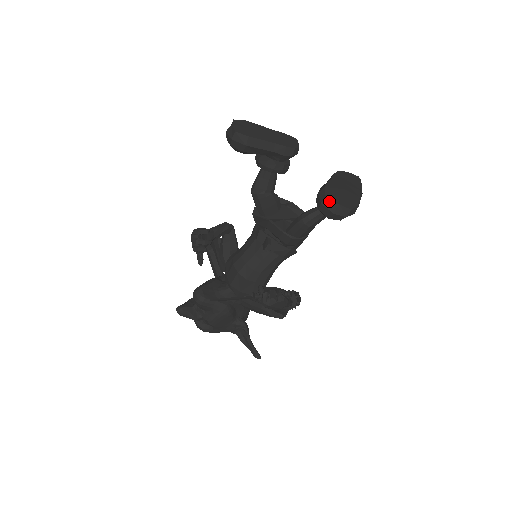
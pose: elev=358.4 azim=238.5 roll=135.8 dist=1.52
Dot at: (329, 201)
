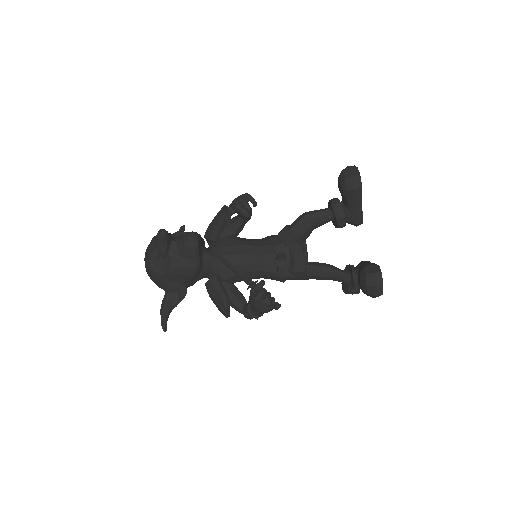
Dot at: (380, 277)
